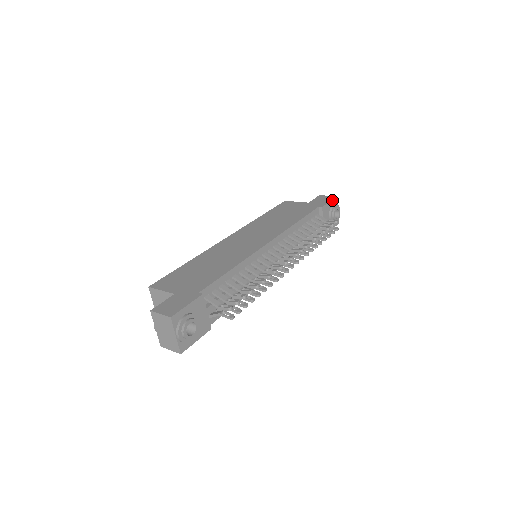
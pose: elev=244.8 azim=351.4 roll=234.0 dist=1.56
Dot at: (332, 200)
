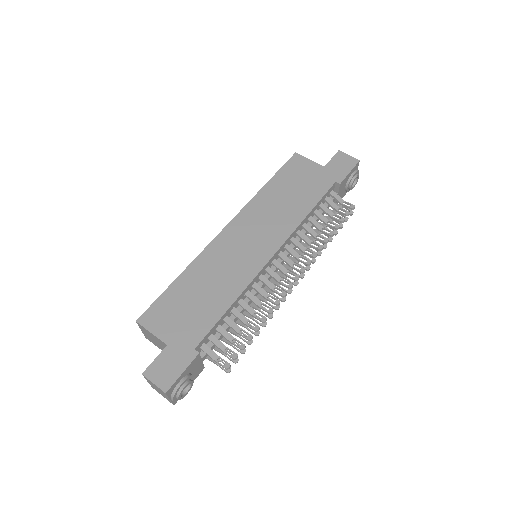
Dot at: (353, 168)
